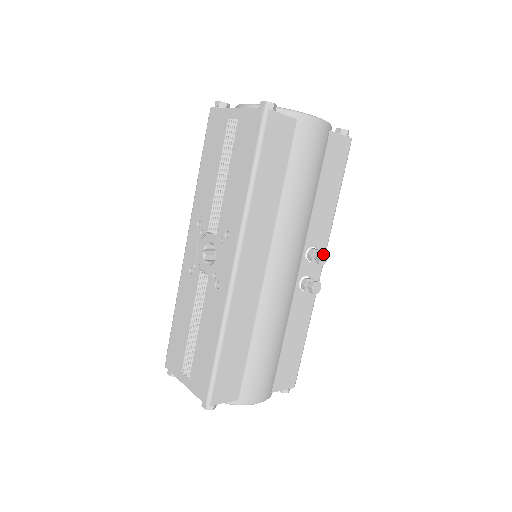
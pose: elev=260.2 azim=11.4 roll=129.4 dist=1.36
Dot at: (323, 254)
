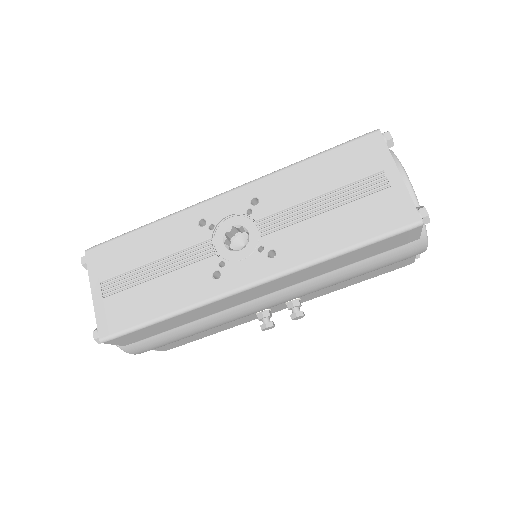
Dot at: (302, 316)
